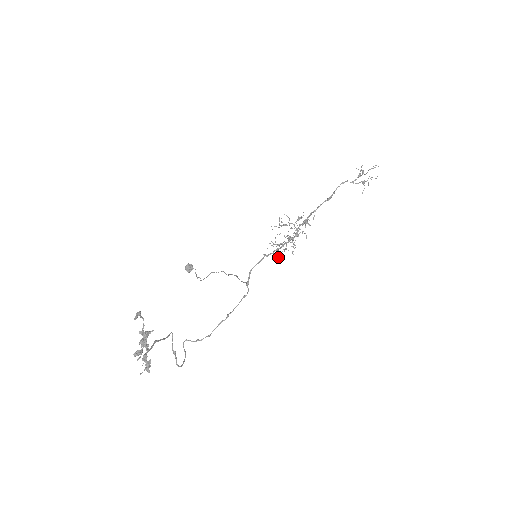
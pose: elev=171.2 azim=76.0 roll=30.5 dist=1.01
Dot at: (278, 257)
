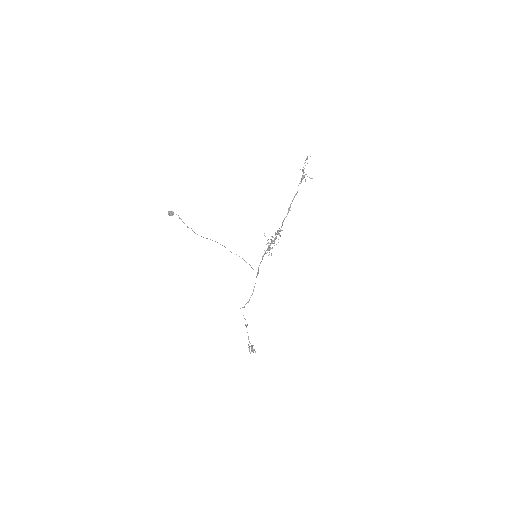
Dot at: occluded
